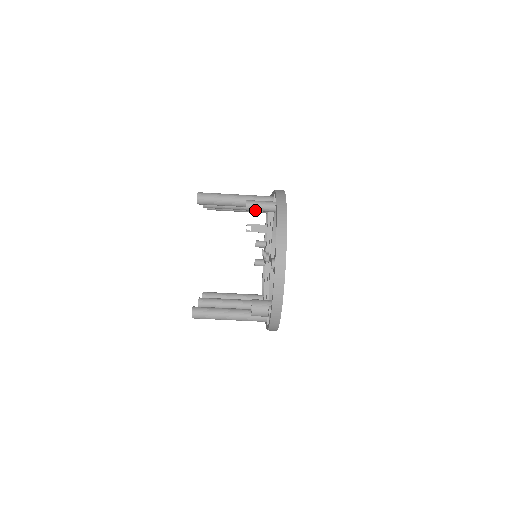
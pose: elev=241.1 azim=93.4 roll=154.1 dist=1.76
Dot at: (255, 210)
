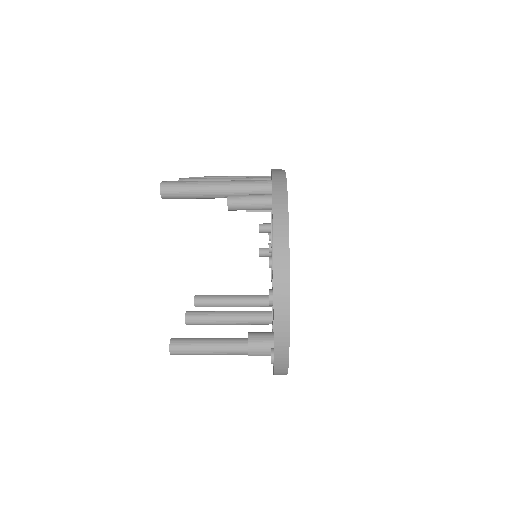
Dot at: (242, 209)
